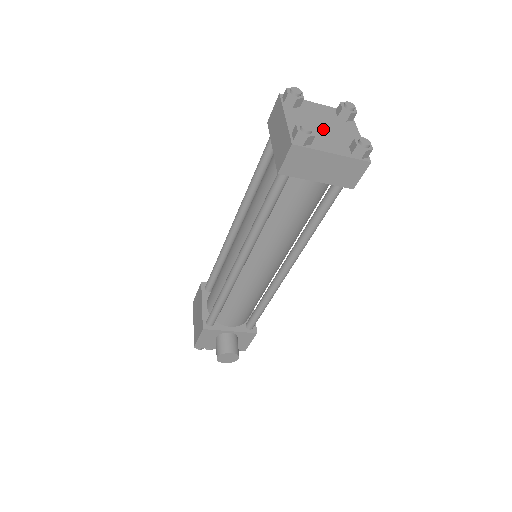
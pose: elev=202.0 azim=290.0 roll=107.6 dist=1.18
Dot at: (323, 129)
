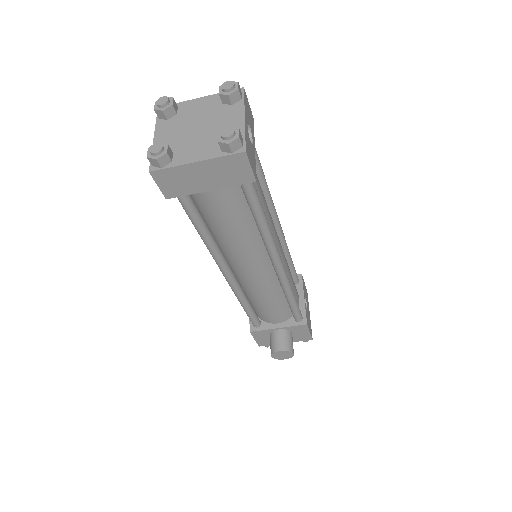
Dot at: (196, 132)
